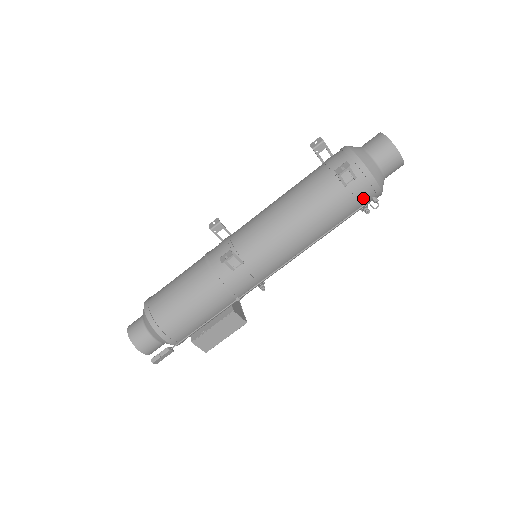
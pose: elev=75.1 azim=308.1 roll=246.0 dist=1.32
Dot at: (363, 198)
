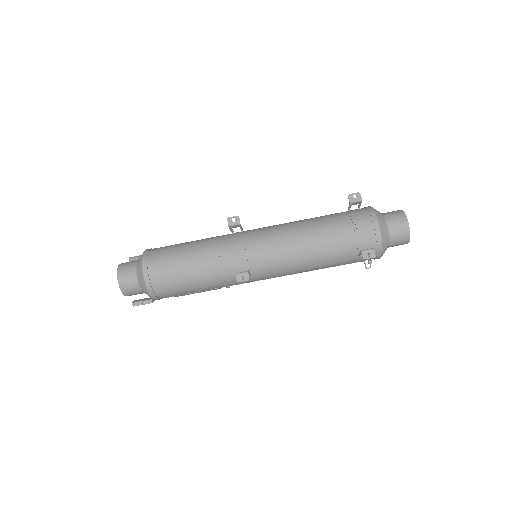
Dot at: occluded
